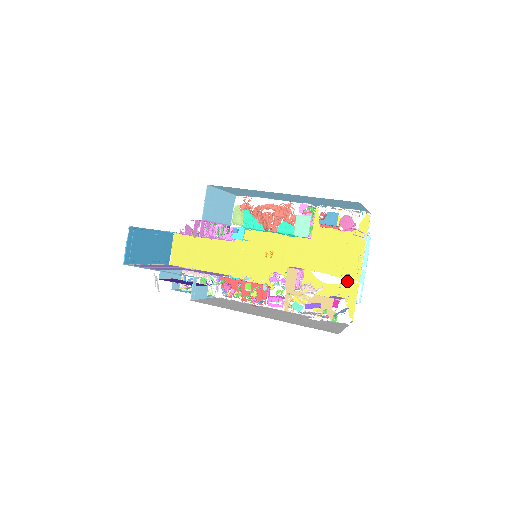
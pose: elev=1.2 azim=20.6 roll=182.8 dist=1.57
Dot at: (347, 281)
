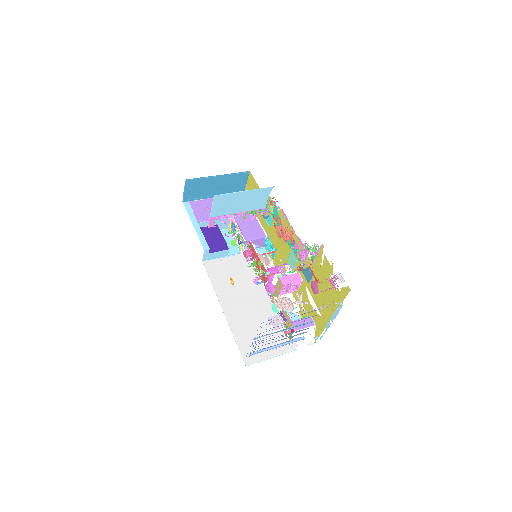
Dot at: (321, 317)
